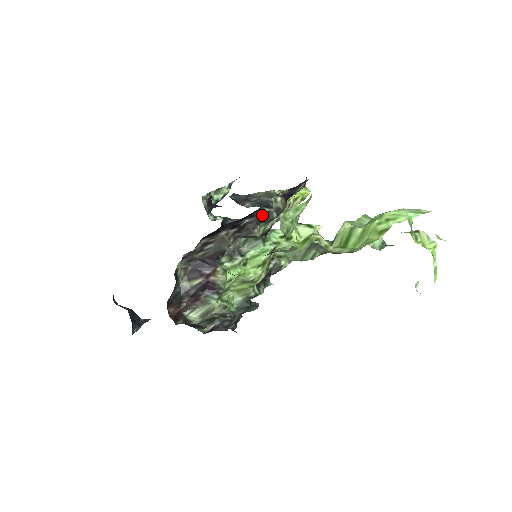
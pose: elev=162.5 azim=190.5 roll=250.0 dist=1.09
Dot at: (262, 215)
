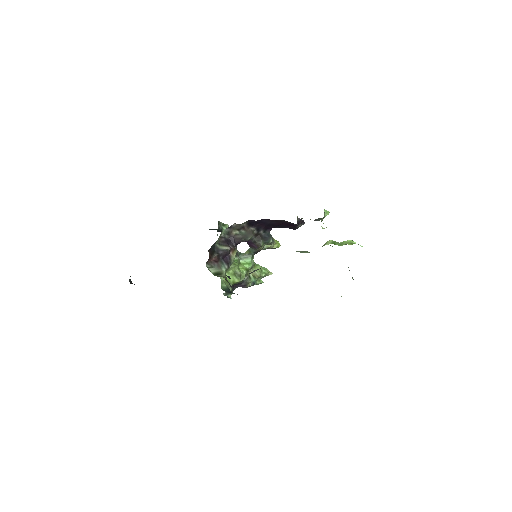
Dot at: (268, 235)
